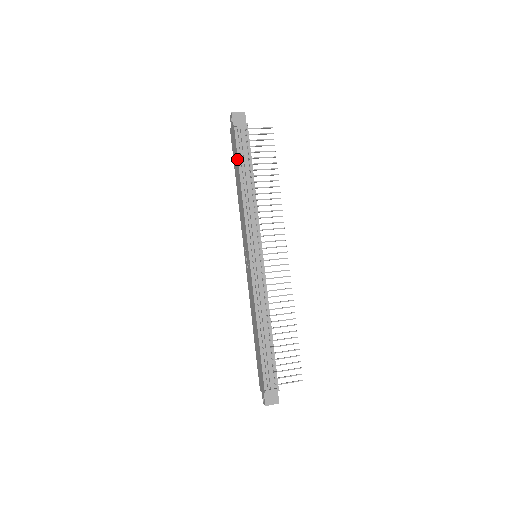
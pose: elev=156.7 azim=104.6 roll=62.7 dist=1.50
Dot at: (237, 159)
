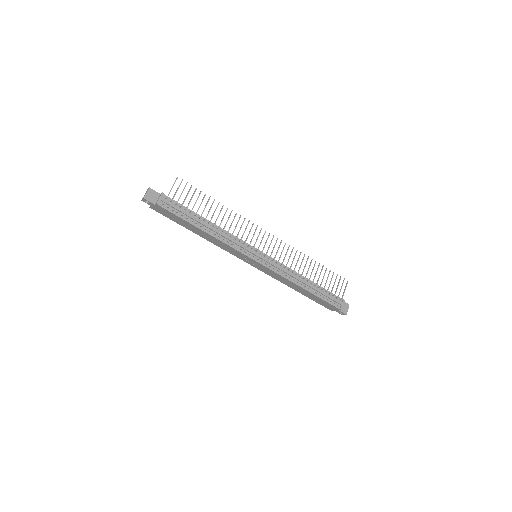
Dot at: (184, 221)
